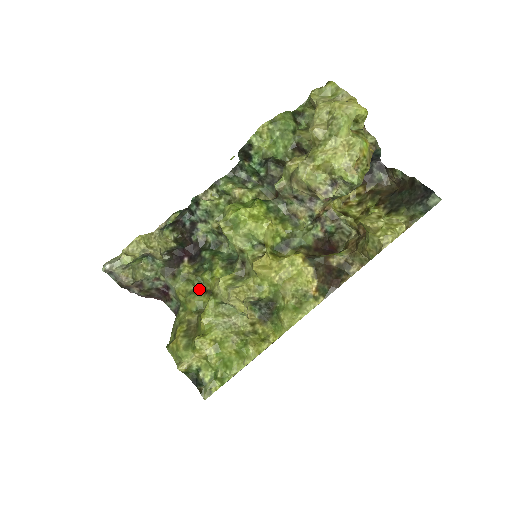
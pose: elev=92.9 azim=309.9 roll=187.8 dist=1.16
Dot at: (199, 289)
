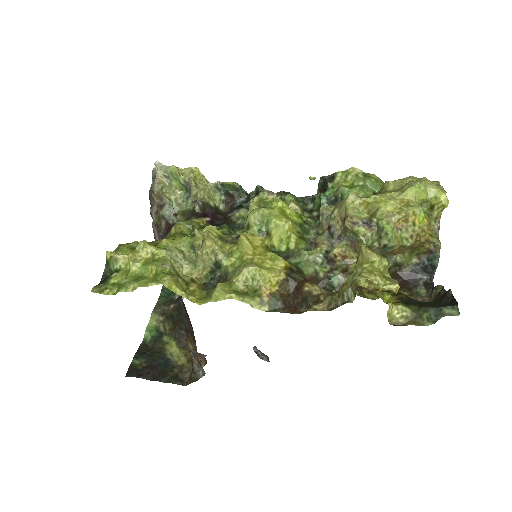
Dot at: occluded
